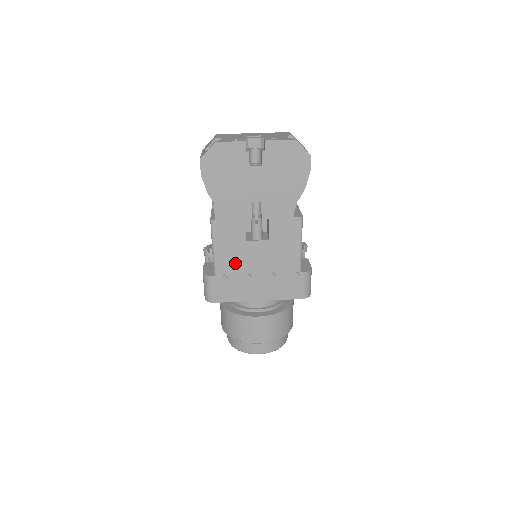
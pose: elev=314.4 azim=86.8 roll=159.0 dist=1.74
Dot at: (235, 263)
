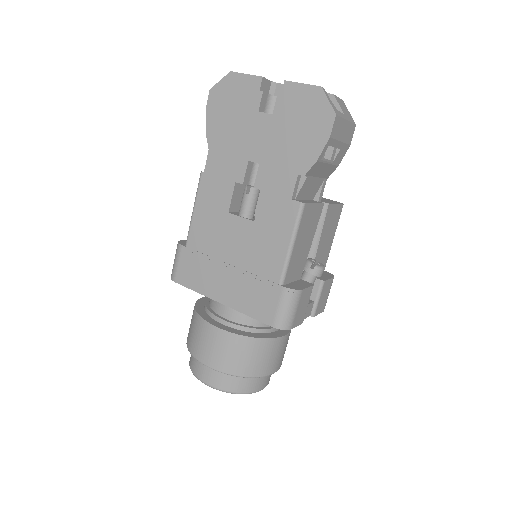
Dot at: (210, 238)
